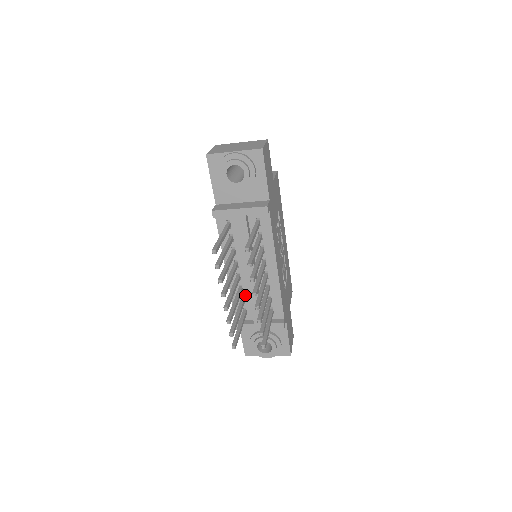
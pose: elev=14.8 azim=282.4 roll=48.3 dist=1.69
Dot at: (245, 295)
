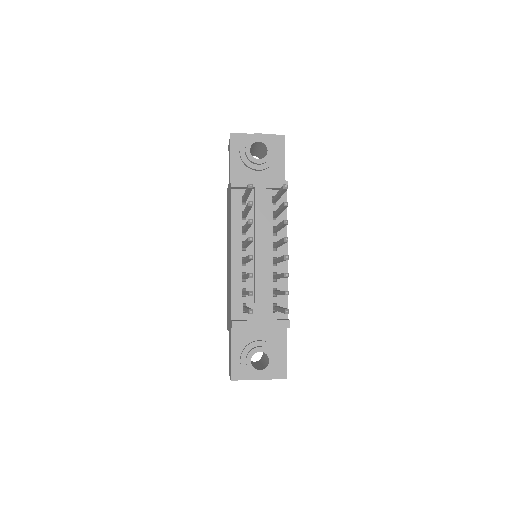
Dot at: (248, 286)
